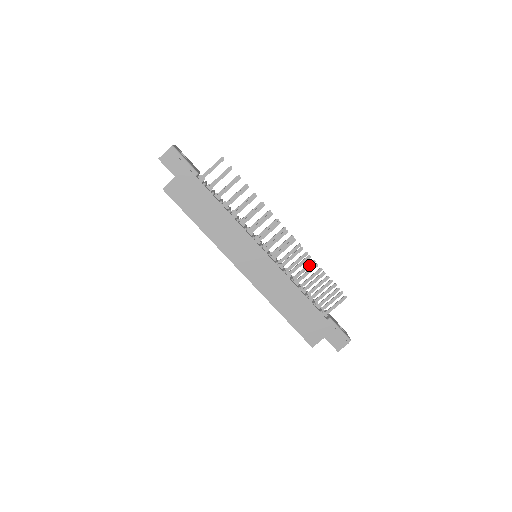
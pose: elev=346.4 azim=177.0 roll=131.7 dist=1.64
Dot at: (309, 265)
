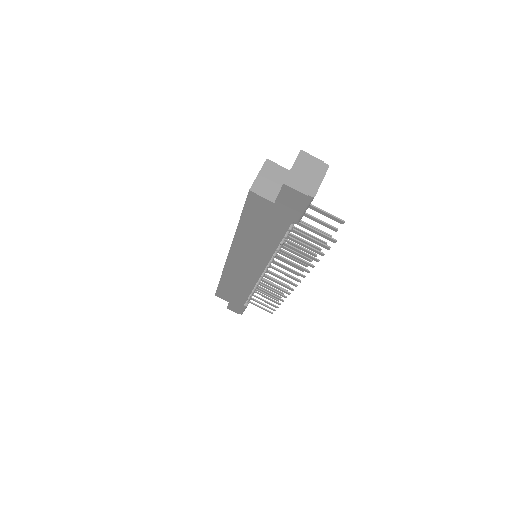
Dot at: occluded
